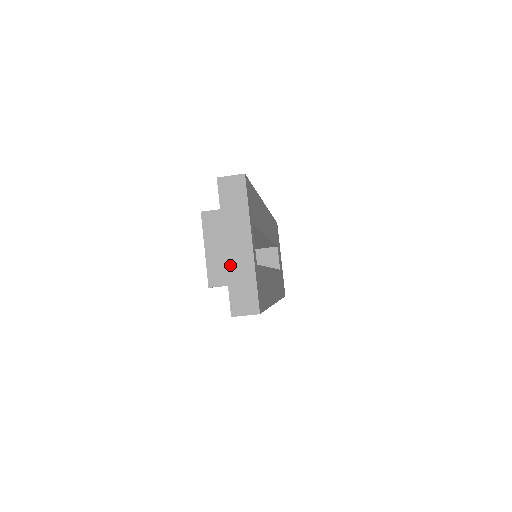
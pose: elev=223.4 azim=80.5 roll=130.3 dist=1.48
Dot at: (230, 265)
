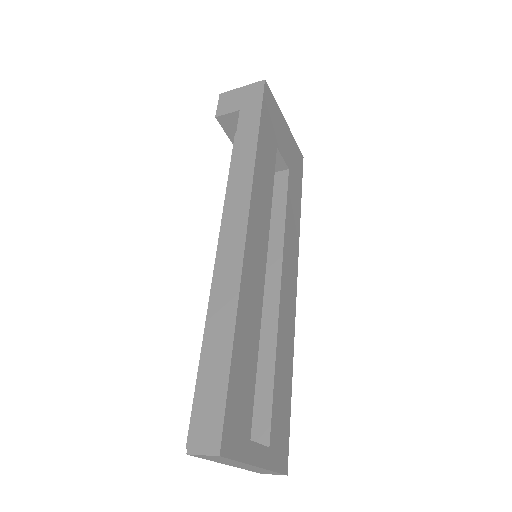
Dot at: (242, 468)
